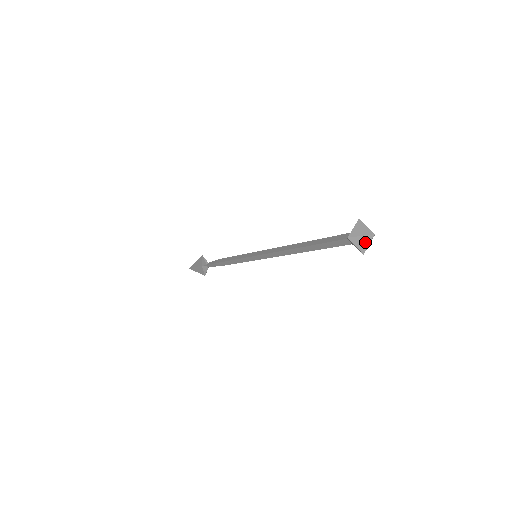
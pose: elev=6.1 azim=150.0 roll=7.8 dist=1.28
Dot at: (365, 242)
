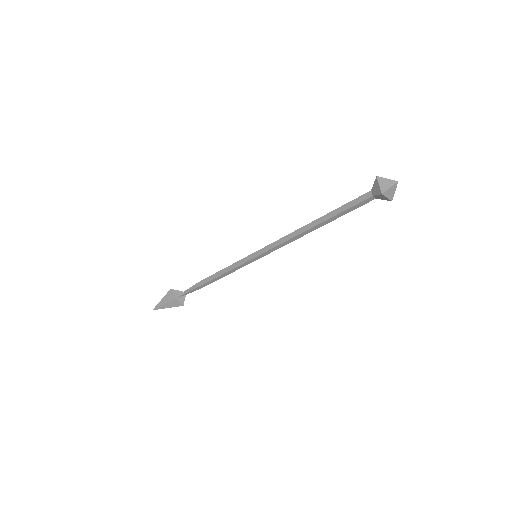
Dot at: (393, 191)
